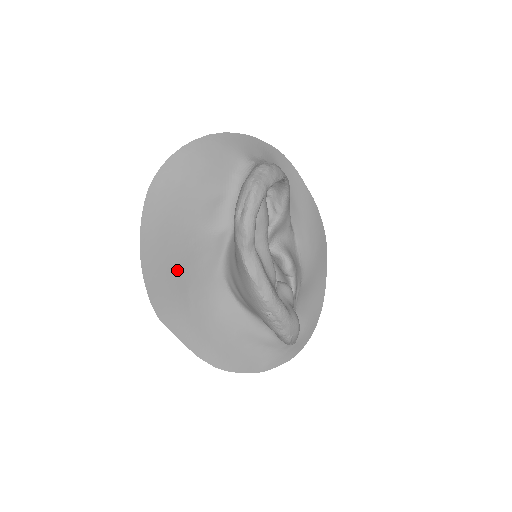
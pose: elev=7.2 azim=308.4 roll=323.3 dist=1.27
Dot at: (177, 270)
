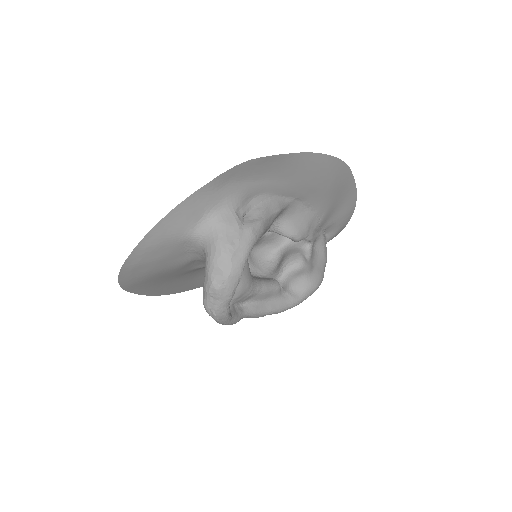
Dot at: (193, 278)
